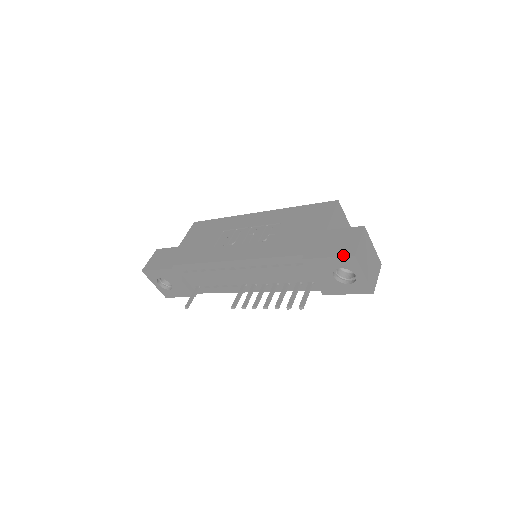
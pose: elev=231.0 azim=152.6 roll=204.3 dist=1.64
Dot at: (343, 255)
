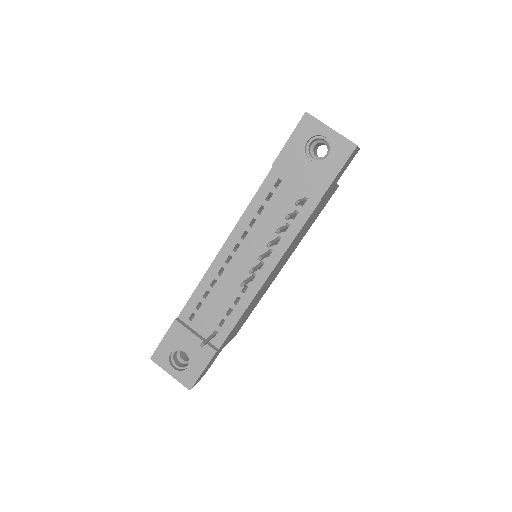
Dot at: (298, 123)
